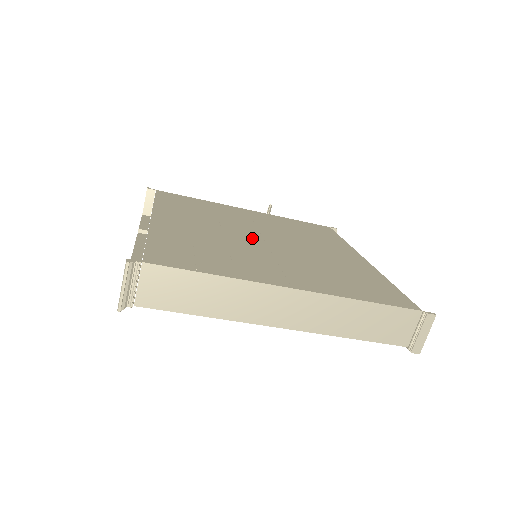
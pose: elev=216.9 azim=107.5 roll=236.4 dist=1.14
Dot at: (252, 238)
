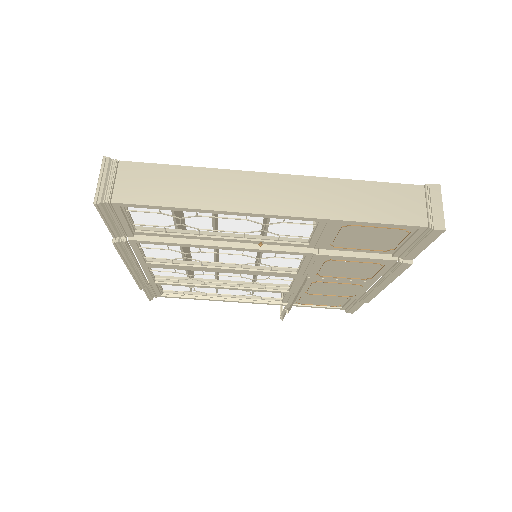
Dot at: occluded
